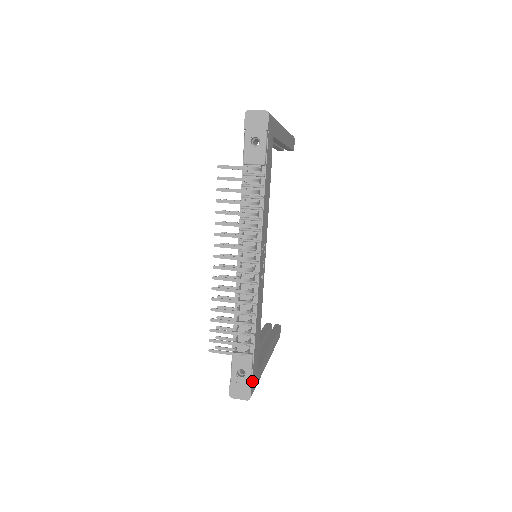
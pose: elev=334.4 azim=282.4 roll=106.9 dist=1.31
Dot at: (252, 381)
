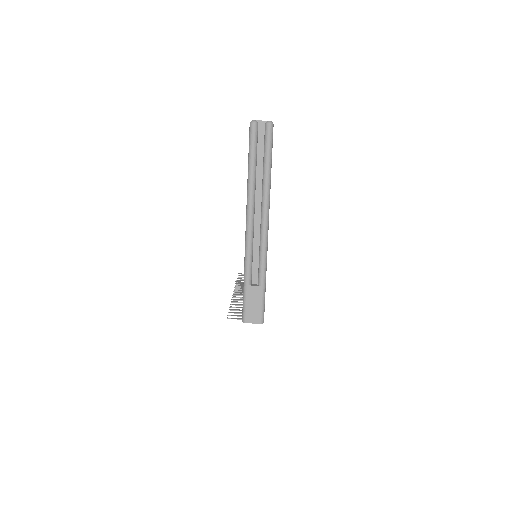
Dot at: occluded
